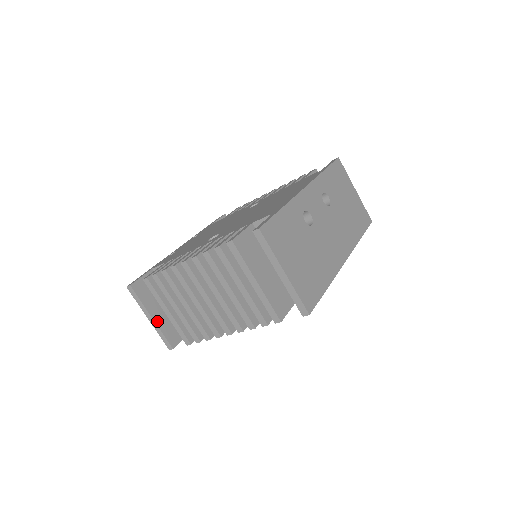
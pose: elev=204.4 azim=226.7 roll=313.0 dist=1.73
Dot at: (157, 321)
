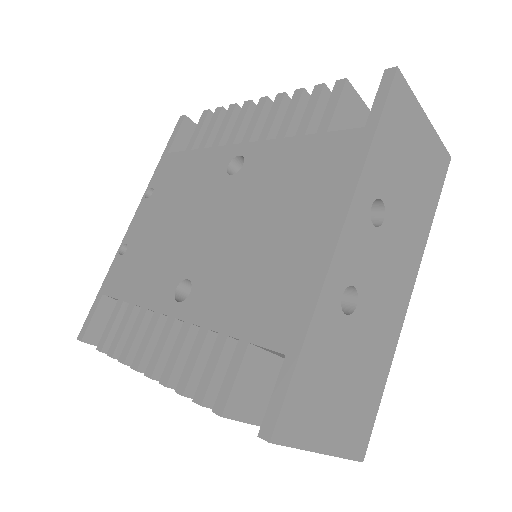
Dot at: occluded
